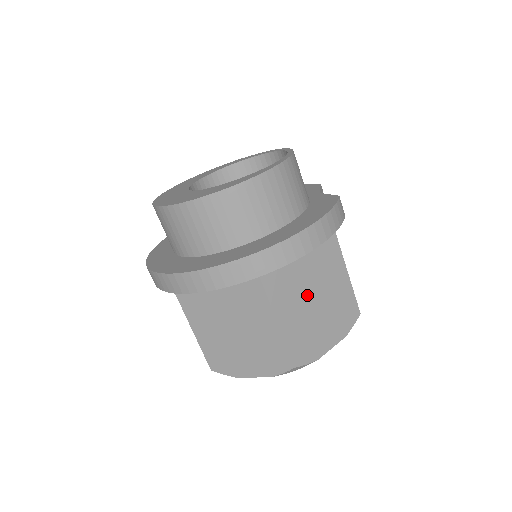
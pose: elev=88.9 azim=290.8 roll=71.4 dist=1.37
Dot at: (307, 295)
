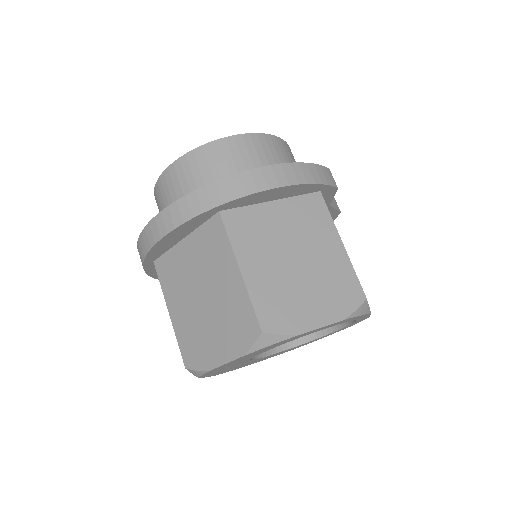
Dot at: (283, 252)
